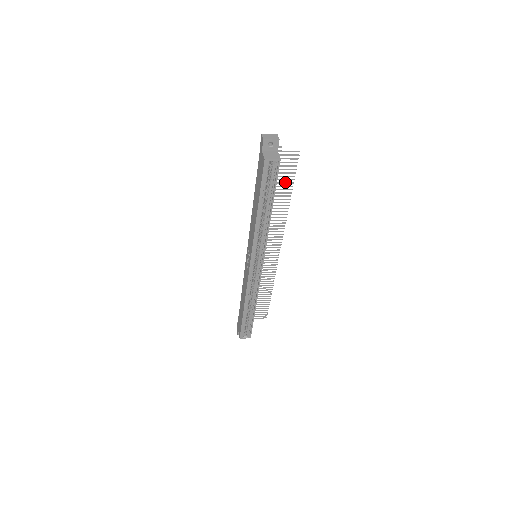
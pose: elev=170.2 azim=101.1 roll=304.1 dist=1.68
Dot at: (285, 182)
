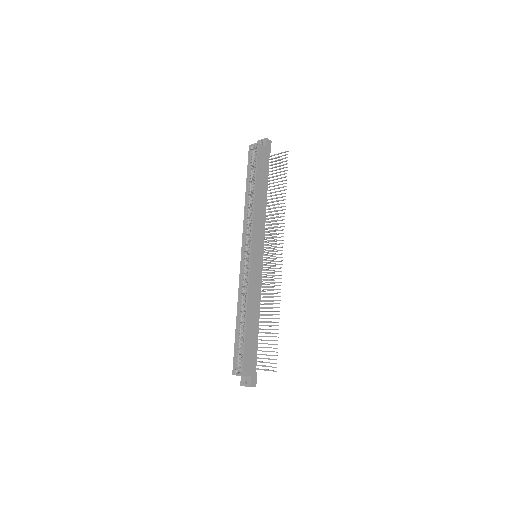
Dot at: (281, 181)
